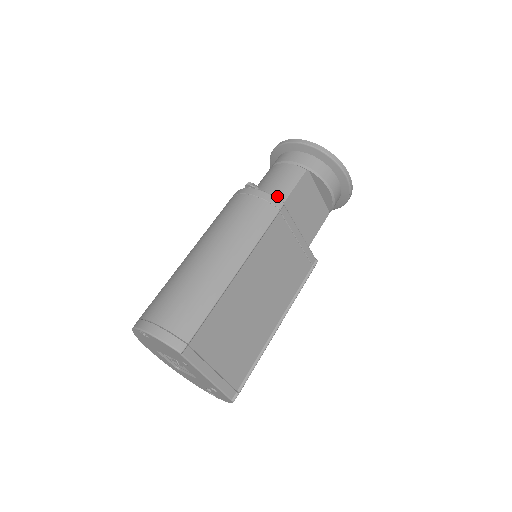
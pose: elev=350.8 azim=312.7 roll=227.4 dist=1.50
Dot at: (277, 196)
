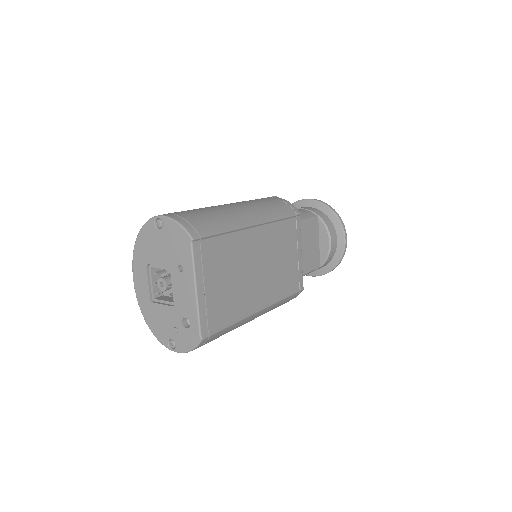
Dot at: occluded
